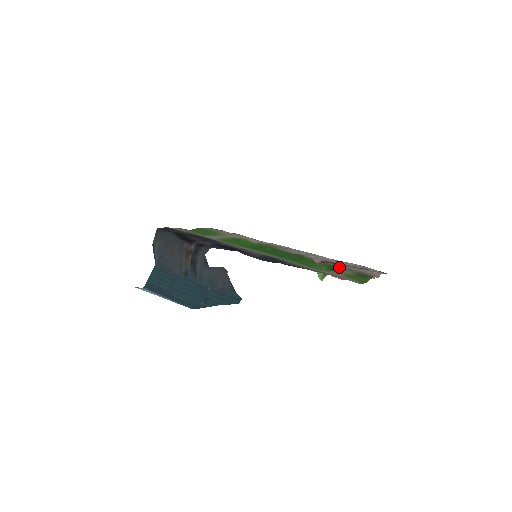
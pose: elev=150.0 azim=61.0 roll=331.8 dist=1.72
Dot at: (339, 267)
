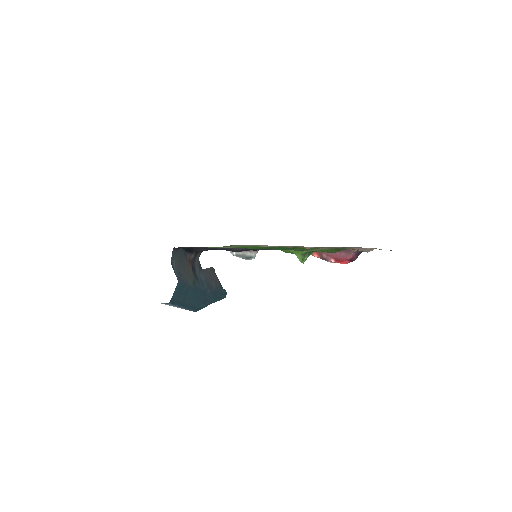
Dot at: occluded
